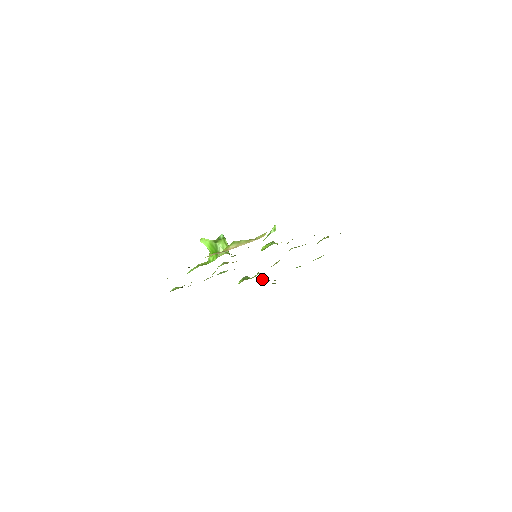
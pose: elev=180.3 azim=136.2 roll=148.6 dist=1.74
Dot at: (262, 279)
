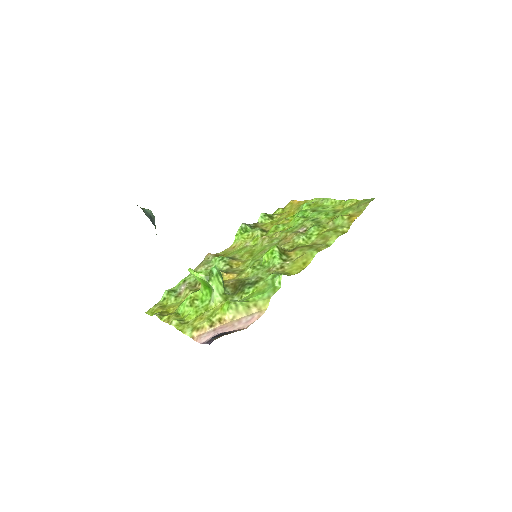
Dot at: (262, 217)
